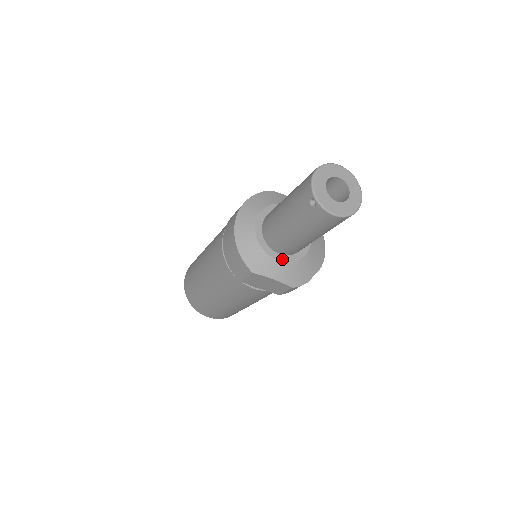
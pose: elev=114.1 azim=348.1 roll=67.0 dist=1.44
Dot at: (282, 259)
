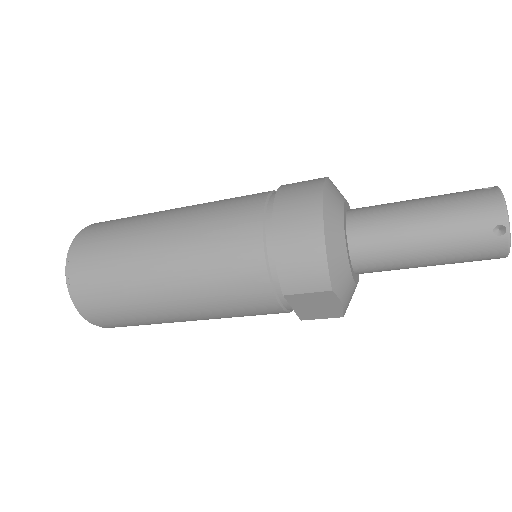
Dot at: (354, 278)
